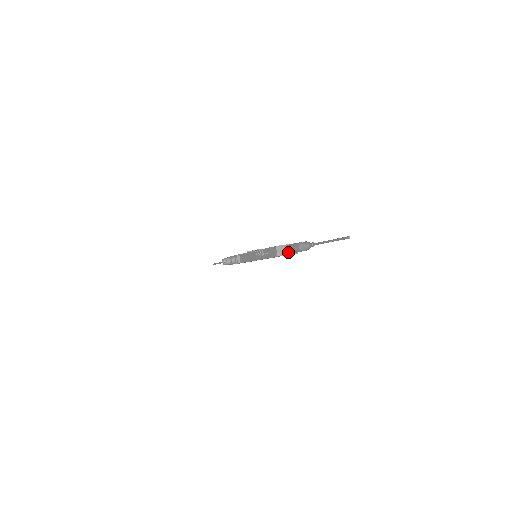
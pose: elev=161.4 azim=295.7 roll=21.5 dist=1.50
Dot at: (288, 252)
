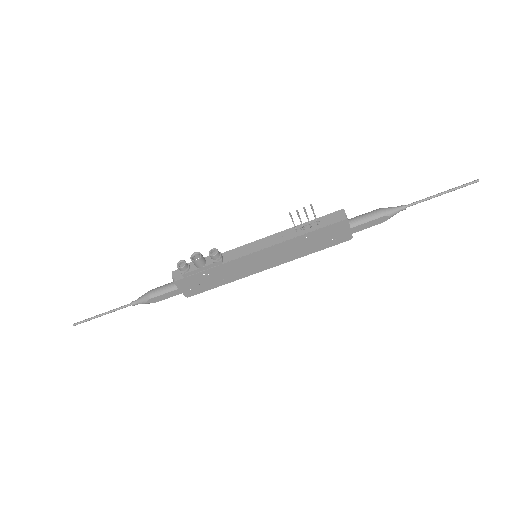
Dot at: (352, 224)
